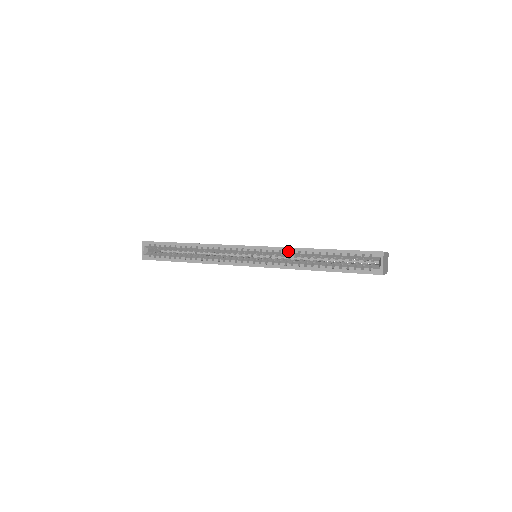
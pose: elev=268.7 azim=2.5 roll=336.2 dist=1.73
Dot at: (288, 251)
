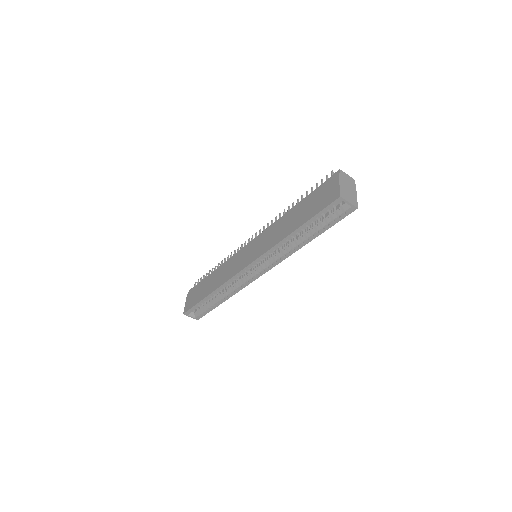
Dot at: (275, 249)
